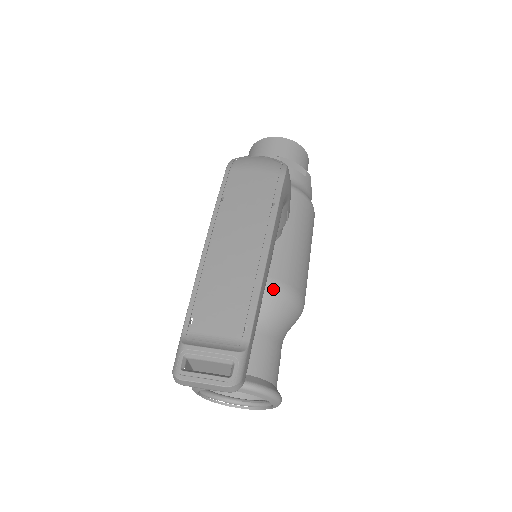
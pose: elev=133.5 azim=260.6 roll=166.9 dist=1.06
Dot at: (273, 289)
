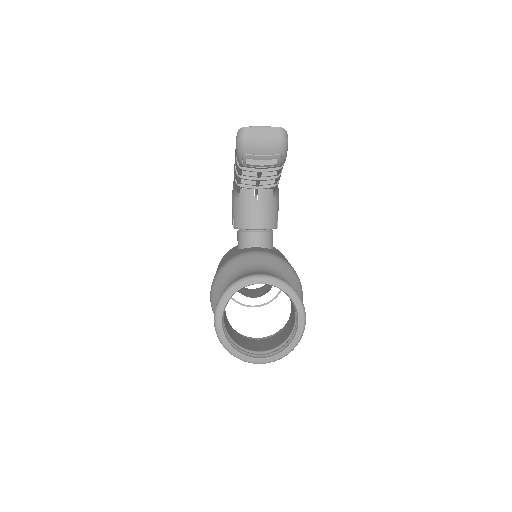
Dot at: (277, 258)
